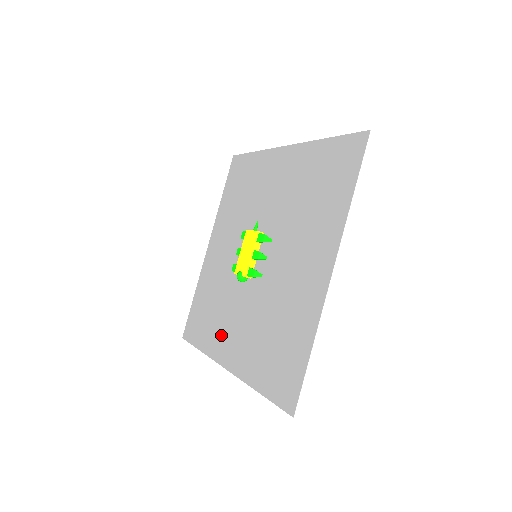
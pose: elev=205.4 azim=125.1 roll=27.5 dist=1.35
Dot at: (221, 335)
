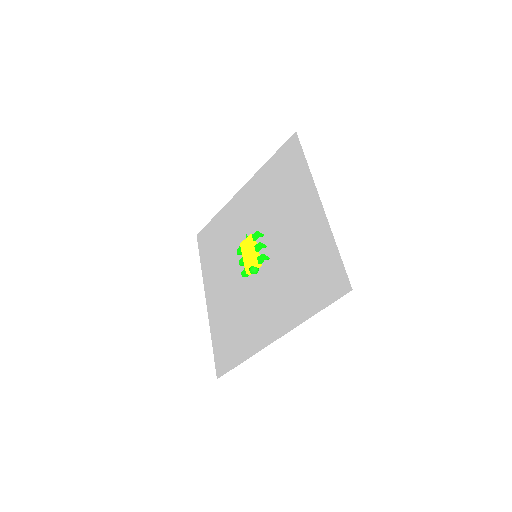
Dot at: (257, 328)
